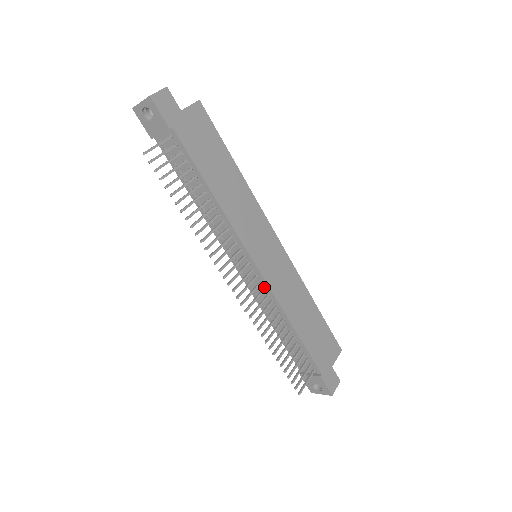
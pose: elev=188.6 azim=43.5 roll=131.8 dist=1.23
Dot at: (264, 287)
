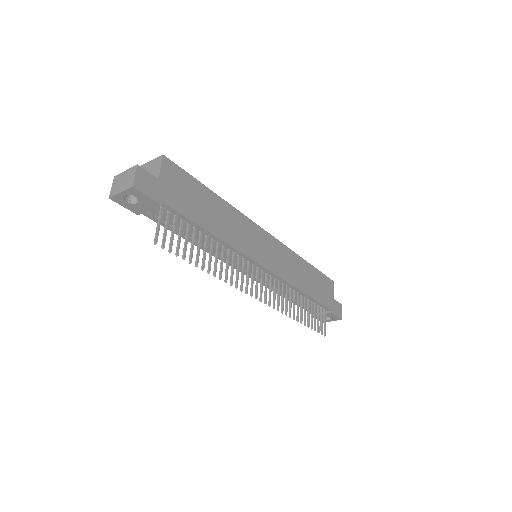
Dot at: (274, 278)
